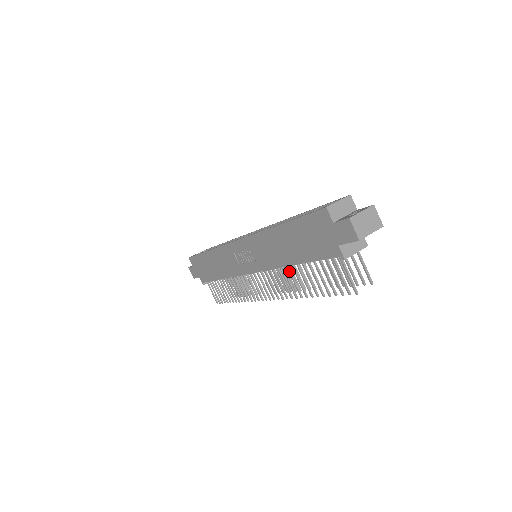
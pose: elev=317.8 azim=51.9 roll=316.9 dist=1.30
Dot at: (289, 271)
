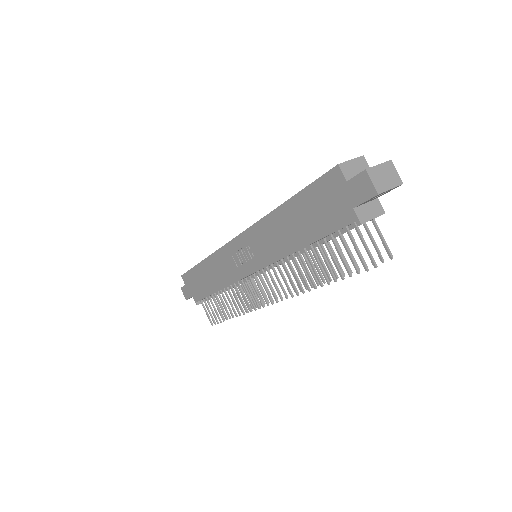
Dot at: (295, 260)
